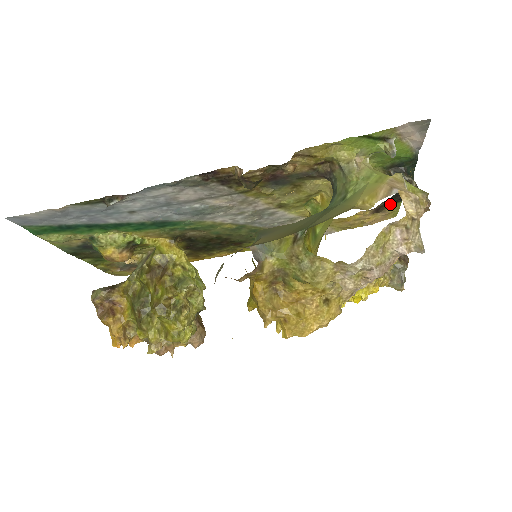
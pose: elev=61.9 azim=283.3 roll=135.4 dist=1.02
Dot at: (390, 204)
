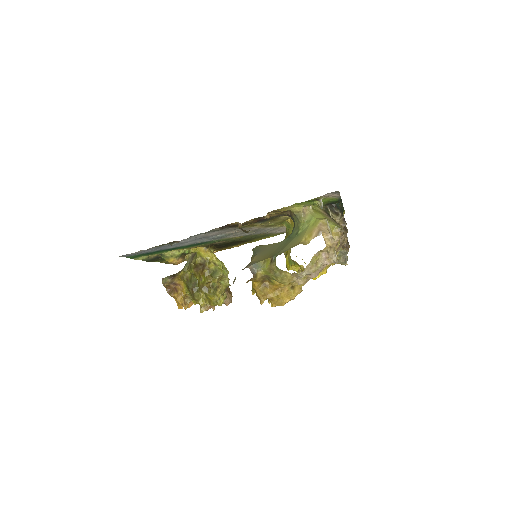
Dot at: occluded
